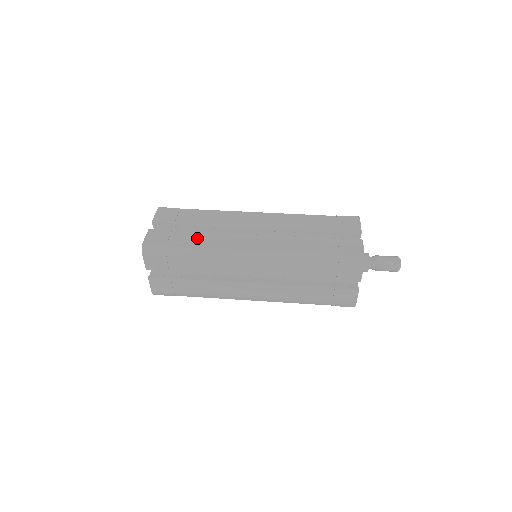
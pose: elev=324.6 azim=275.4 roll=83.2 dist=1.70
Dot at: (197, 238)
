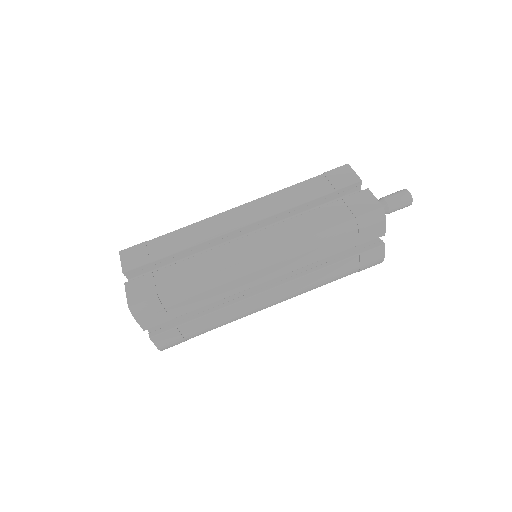
Dot at: (188, 269)
